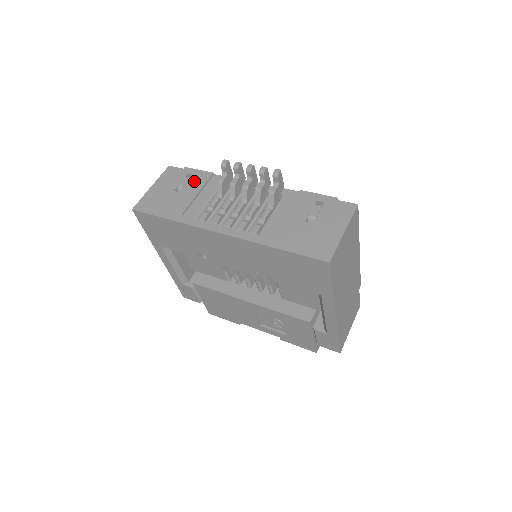
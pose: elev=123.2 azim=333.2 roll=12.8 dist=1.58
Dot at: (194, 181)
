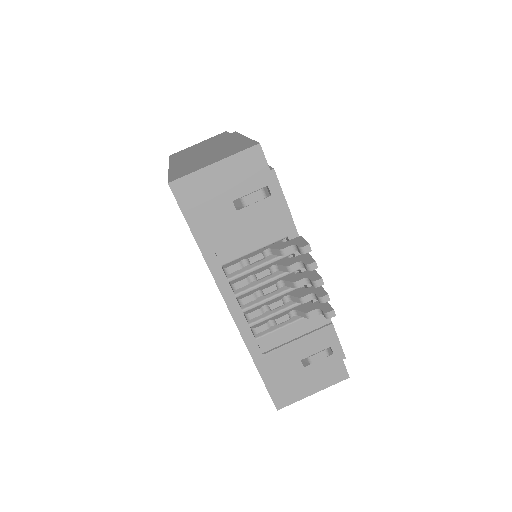
Dot at: (264, 208)
